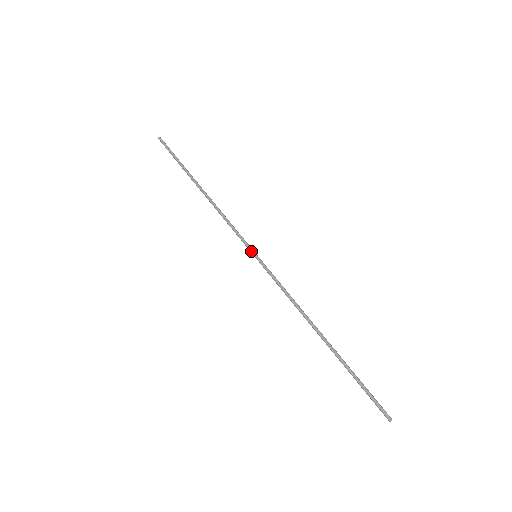
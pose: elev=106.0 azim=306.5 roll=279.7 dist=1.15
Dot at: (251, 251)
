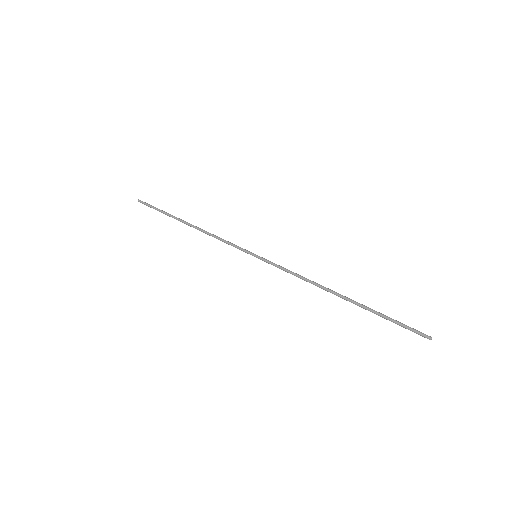
Dot at: (250, 253)
